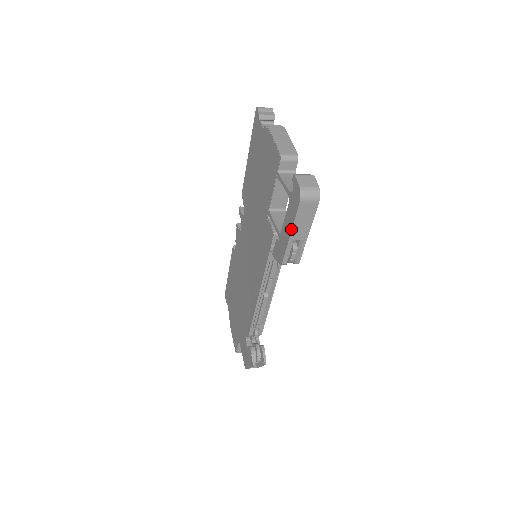
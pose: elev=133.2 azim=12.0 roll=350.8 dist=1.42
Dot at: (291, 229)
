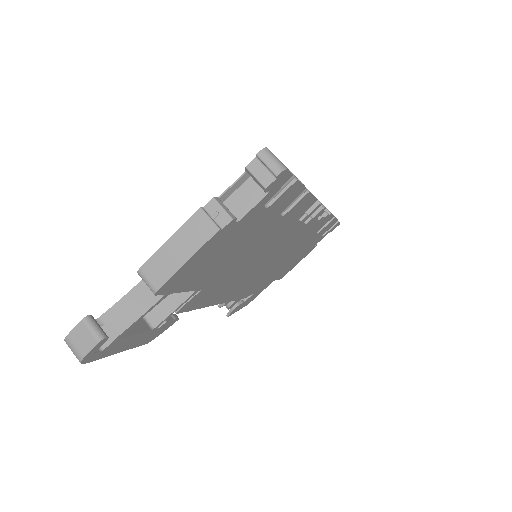
Dot at: occluded
